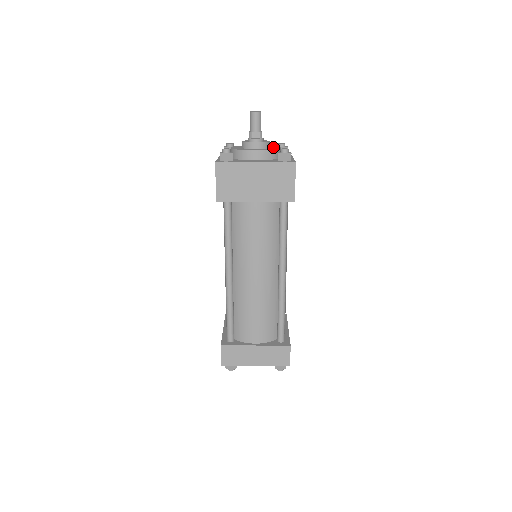
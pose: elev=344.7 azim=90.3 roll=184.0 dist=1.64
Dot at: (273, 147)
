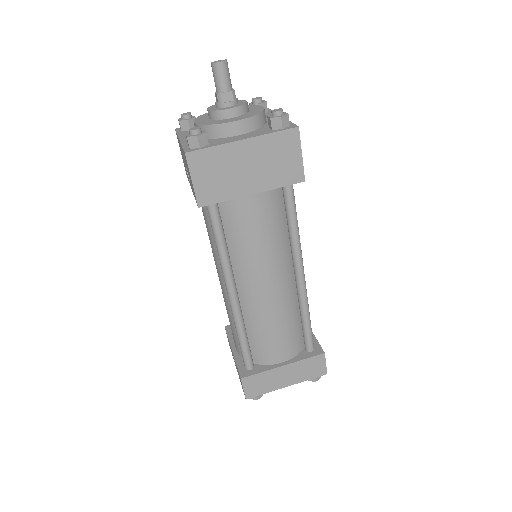
Dot at: (252, 108)
